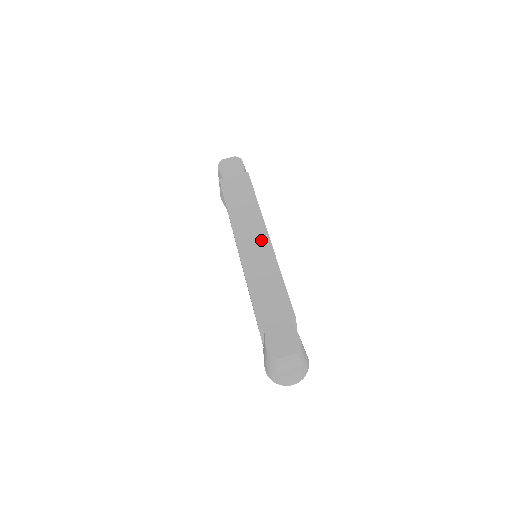
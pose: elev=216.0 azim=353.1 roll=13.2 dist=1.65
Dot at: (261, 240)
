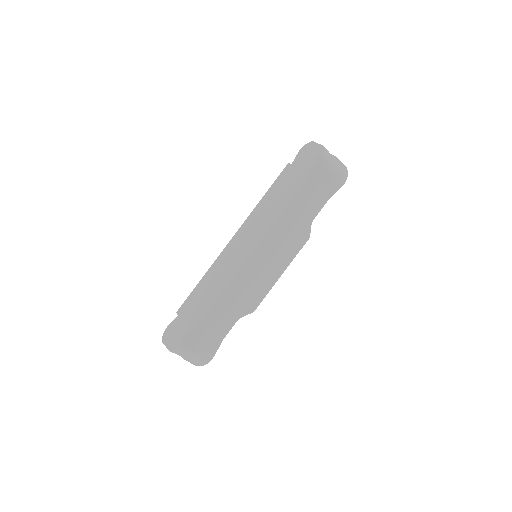
Dot at: (244, 251)
